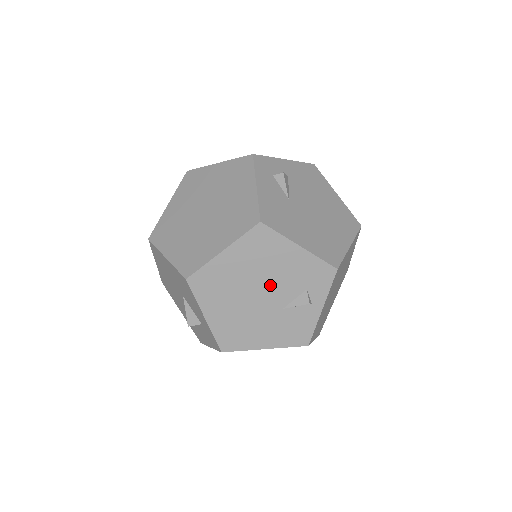
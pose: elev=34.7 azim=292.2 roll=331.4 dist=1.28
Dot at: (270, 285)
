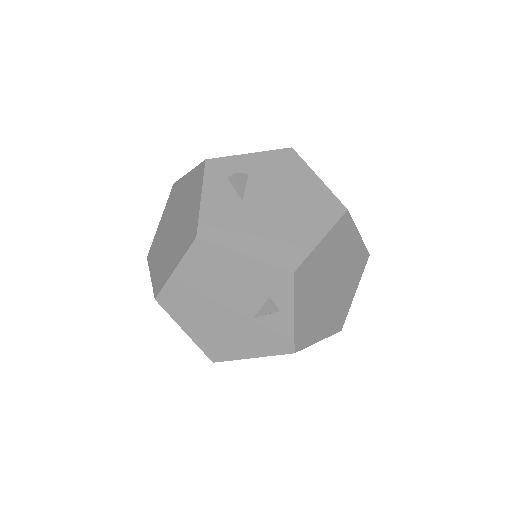
Dot at: (231, 297)
